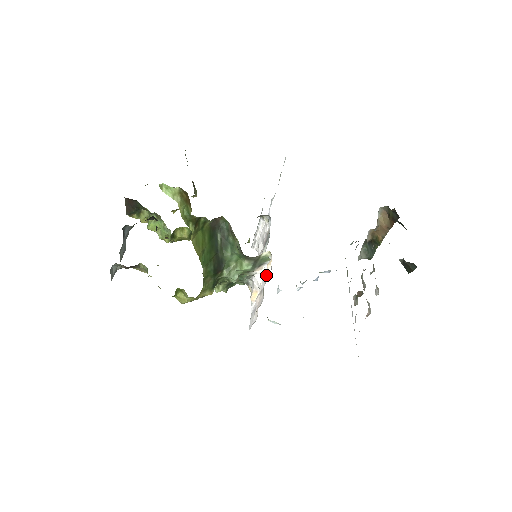
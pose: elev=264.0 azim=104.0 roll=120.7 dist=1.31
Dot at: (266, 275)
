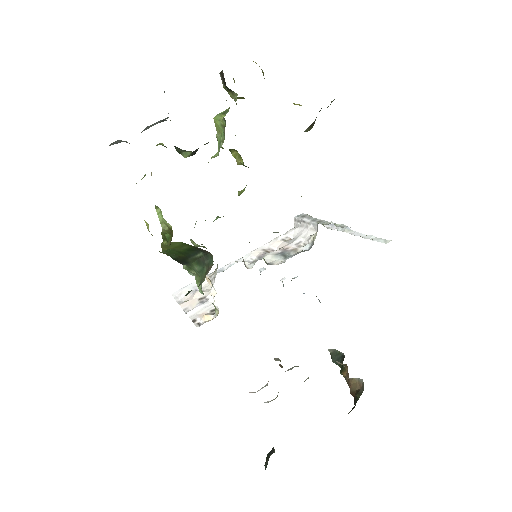
Dot at: (202, 312)
